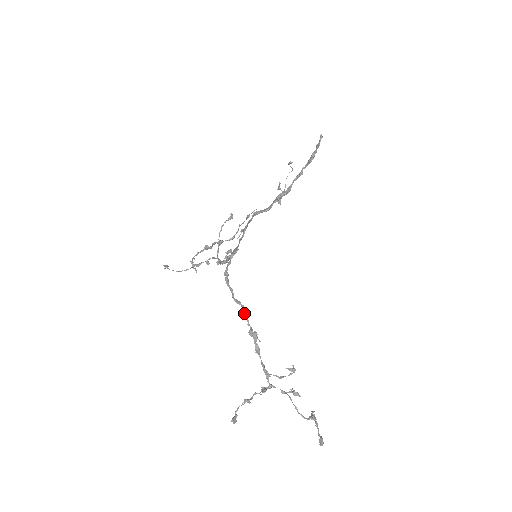
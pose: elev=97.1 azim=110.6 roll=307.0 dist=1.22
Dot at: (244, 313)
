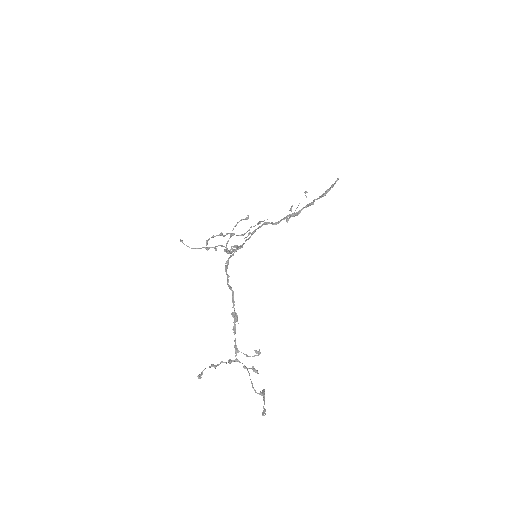
Dot at: (232, 297)
